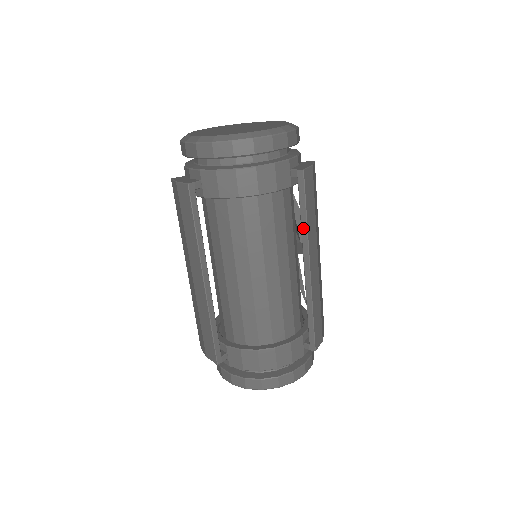
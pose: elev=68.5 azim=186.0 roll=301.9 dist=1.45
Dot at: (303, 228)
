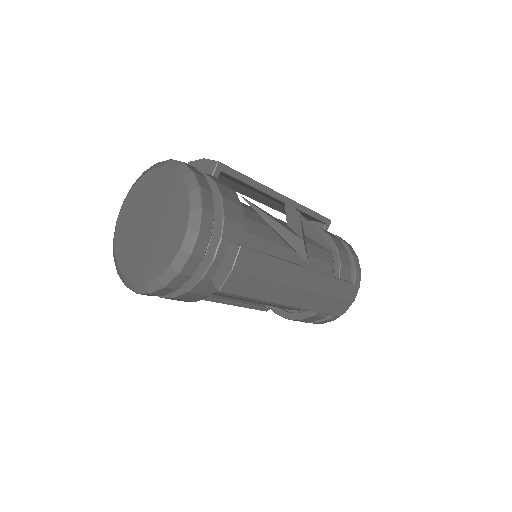
Dot at: occluded
